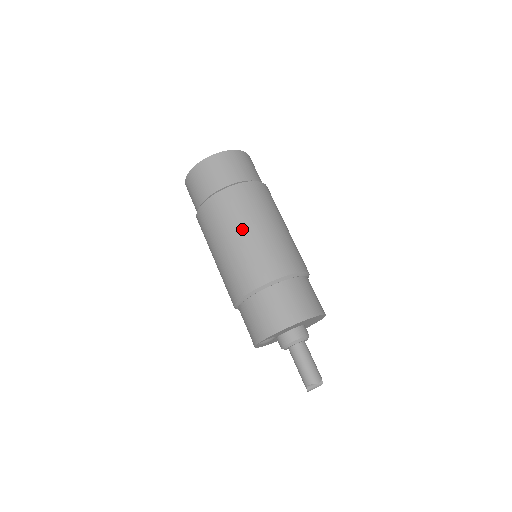
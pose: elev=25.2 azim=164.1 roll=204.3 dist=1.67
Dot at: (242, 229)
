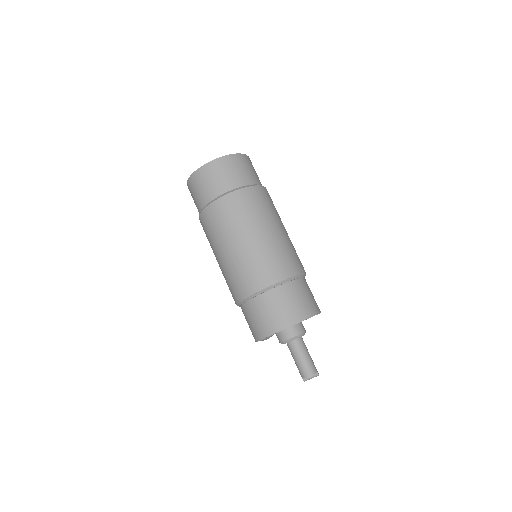
Dot at: (226, 244)
